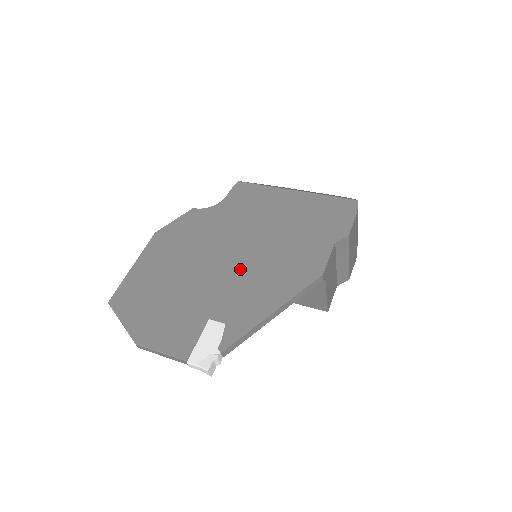
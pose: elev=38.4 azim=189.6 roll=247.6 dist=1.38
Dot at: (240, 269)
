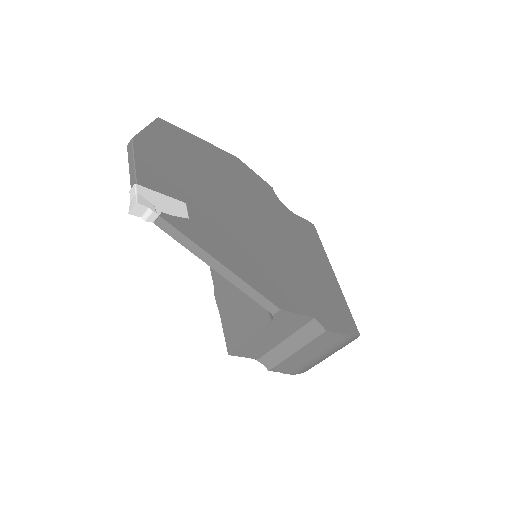
Dot at: (245, 230)
